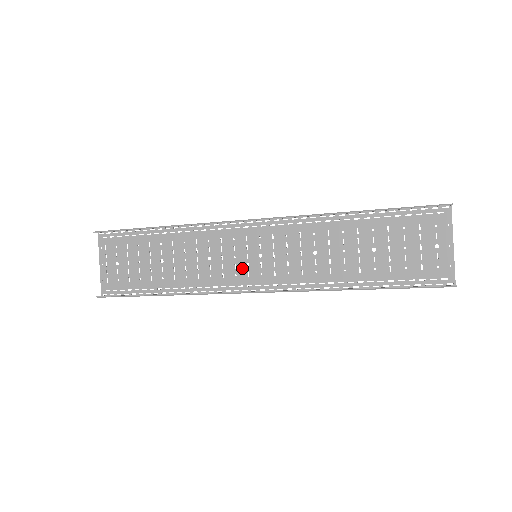
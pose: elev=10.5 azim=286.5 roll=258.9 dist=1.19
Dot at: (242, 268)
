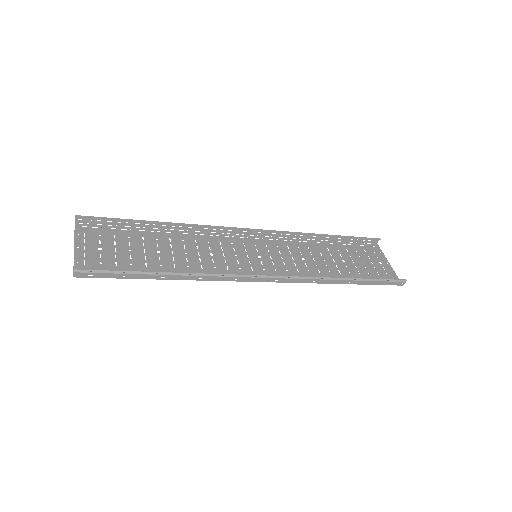
Dot at: (245, 264)
